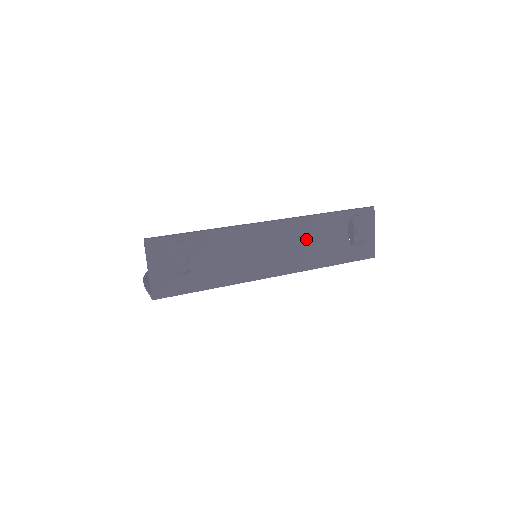
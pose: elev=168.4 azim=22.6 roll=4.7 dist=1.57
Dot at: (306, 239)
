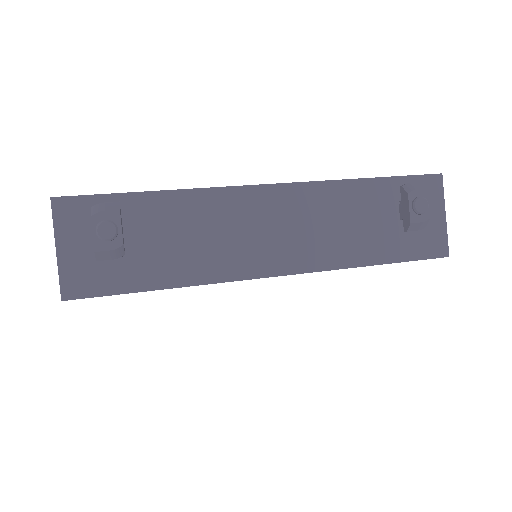
Dot at: (329, 217)
